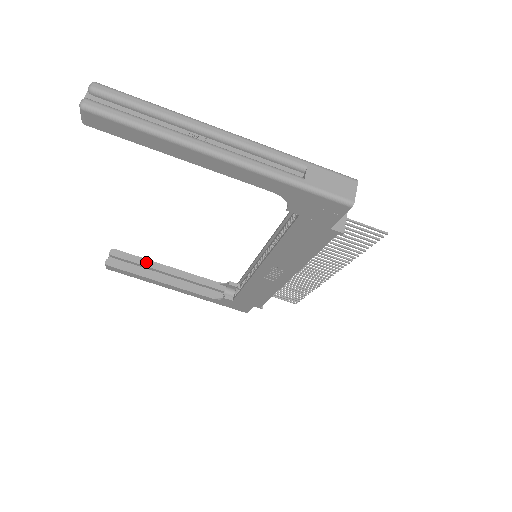
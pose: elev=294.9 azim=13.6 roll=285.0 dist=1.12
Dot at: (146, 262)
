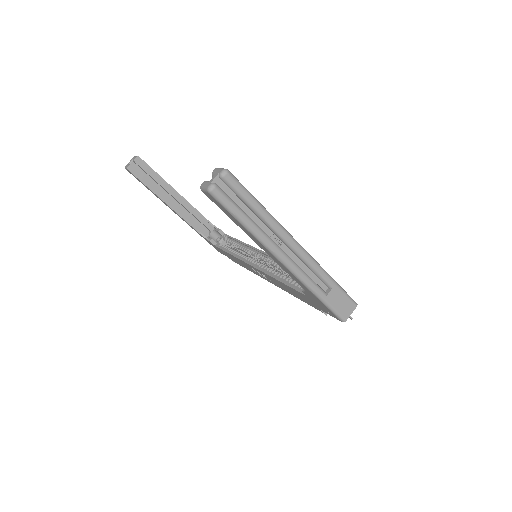
Dot at: (162, 181)
